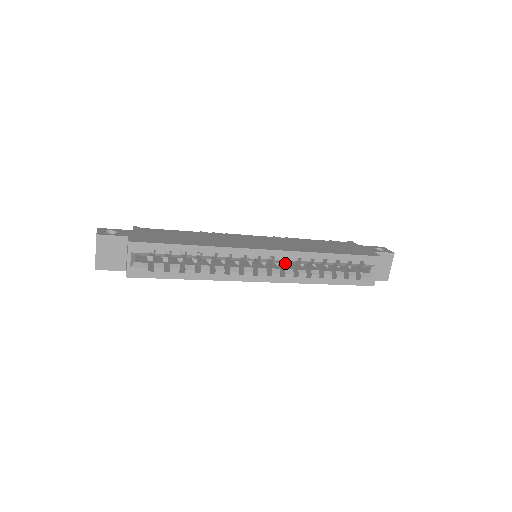
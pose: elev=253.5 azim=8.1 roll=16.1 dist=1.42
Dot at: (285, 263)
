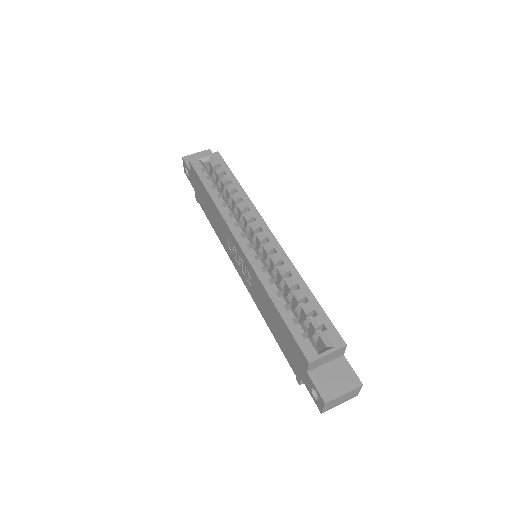
Dot at: occluded
